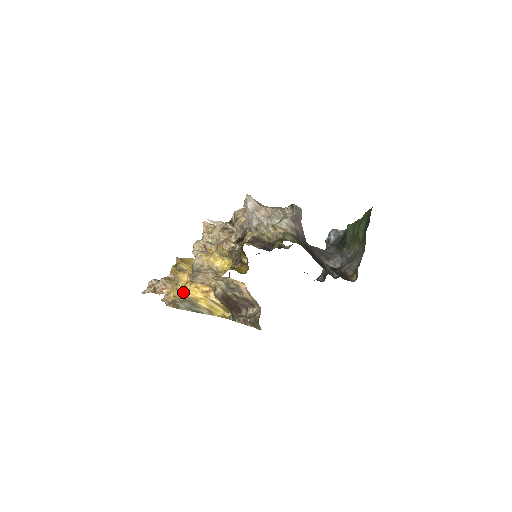
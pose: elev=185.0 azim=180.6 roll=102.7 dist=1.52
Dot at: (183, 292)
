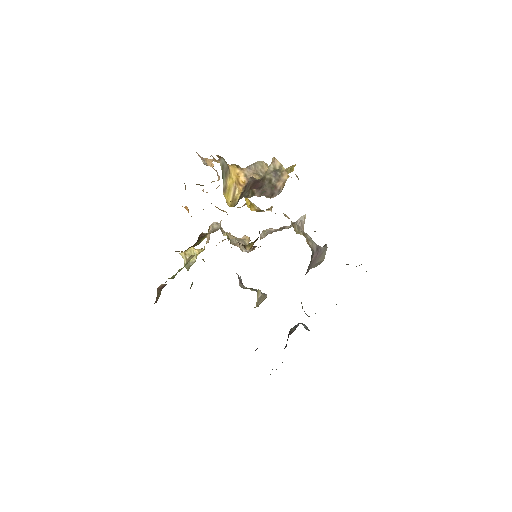
Dot at: (229, 165)
